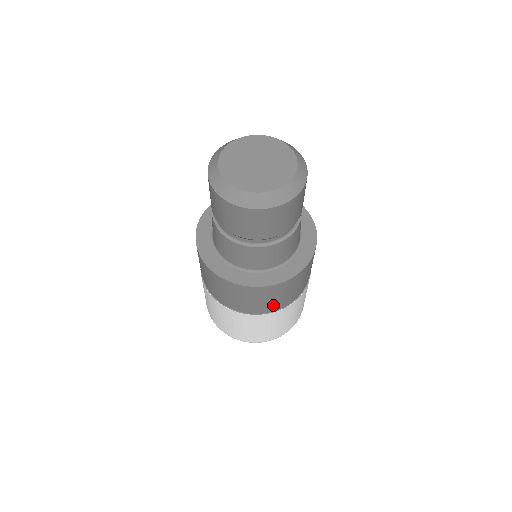
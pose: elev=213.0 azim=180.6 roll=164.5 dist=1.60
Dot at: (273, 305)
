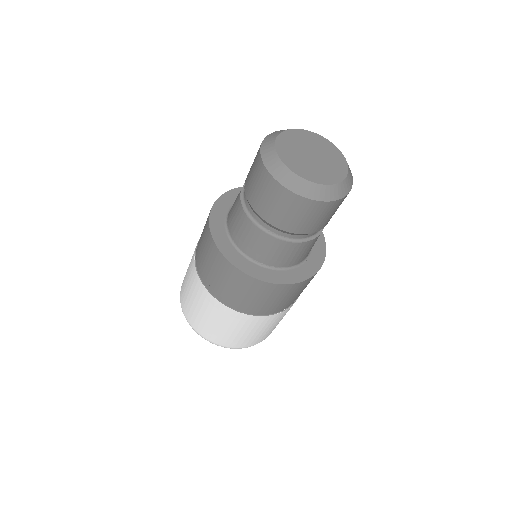
Dot at: (278, 306)
